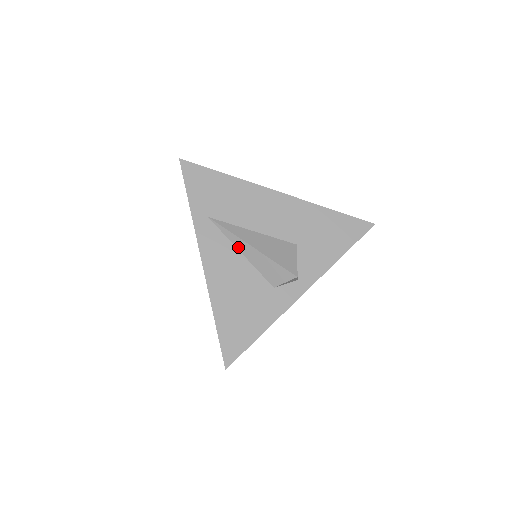
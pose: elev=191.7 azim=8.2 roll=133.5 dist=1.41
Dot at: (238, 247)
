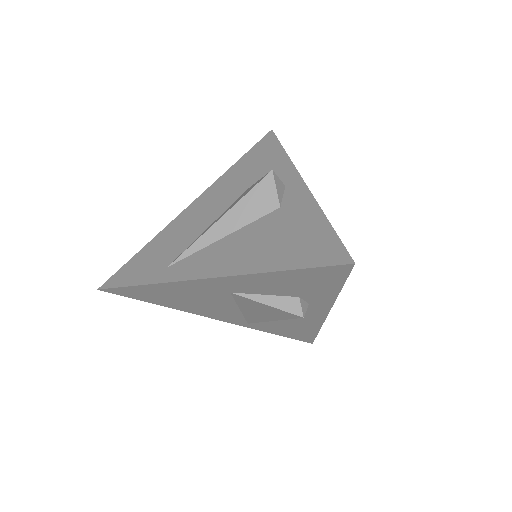
Dot at: (215, 239)
